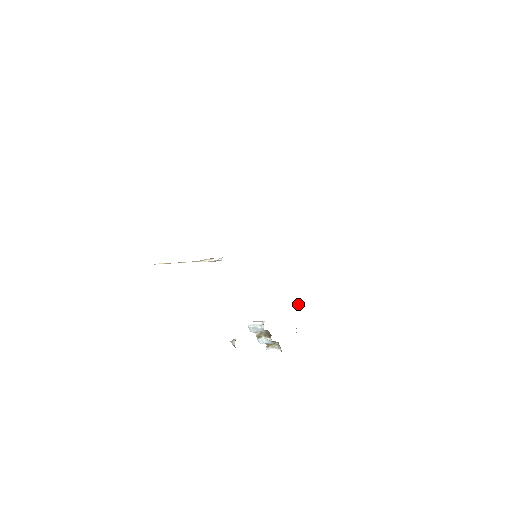
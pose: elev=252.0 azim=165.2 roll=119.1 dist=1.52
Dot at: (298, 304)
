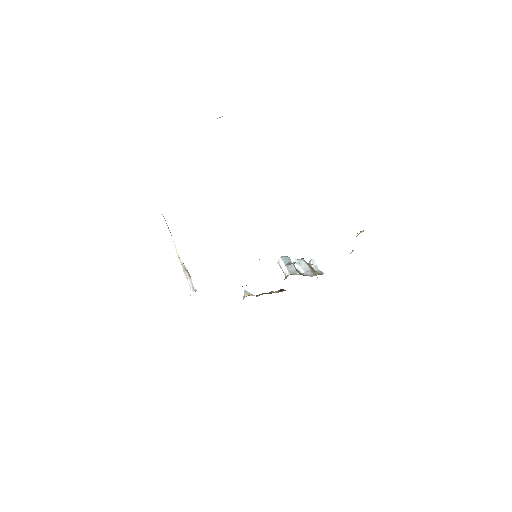
Dot at: occluded
